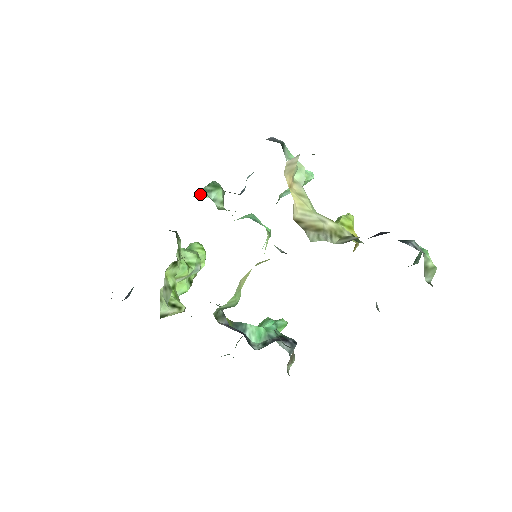
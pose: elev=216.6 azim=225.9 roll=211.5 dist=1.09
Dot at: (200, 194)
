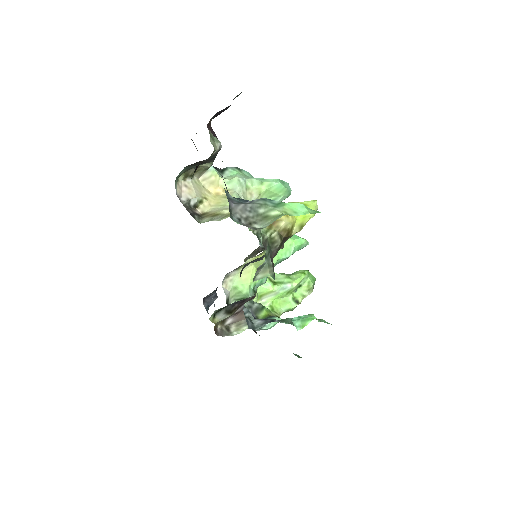
Dot at: occluded
